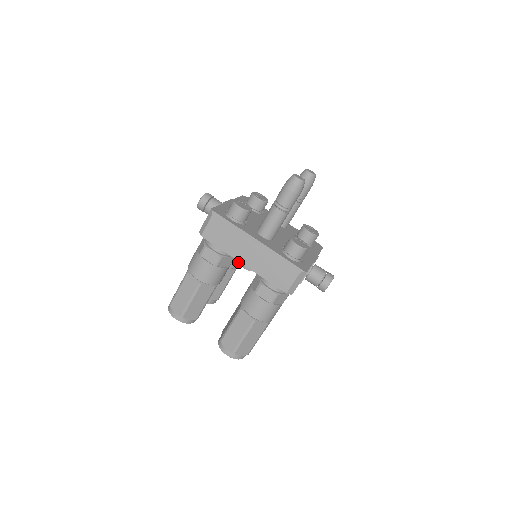
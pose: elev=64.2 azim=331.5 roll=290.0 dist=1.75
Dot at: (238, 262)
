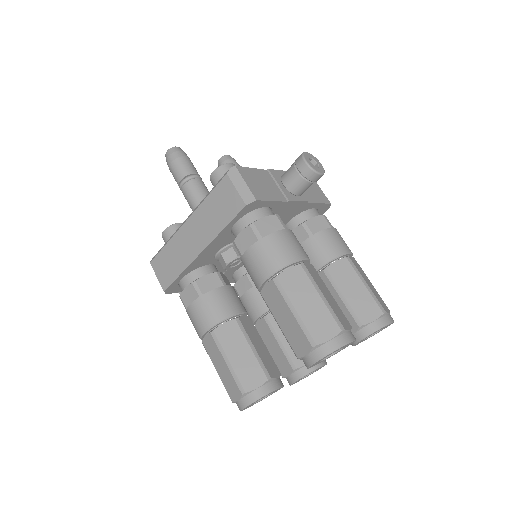
Dot at: occluded
